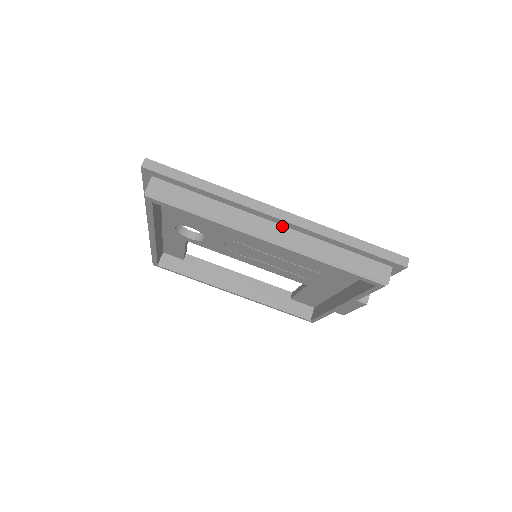
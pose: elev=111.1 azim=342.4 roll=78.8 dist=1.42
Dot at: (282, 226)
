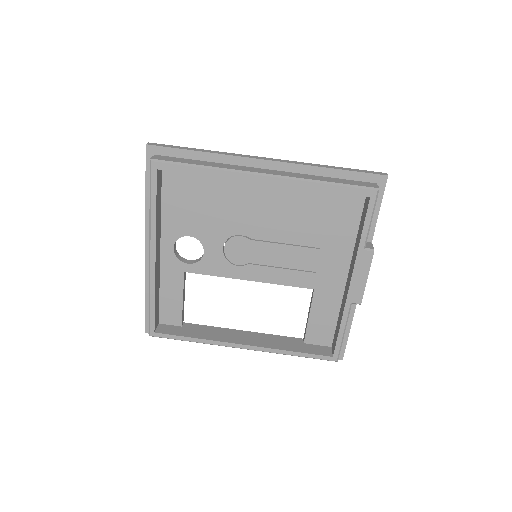
Dot at: (272, 170)
